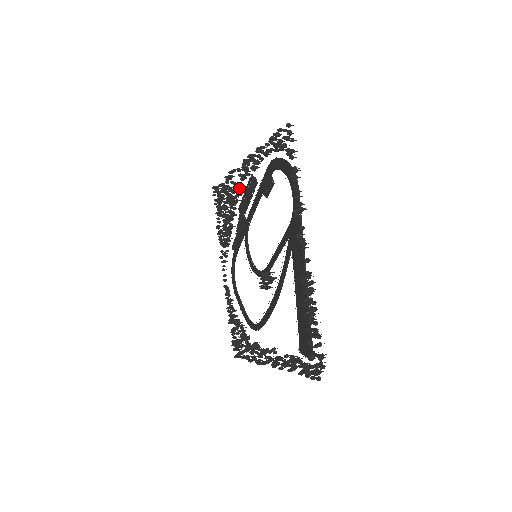
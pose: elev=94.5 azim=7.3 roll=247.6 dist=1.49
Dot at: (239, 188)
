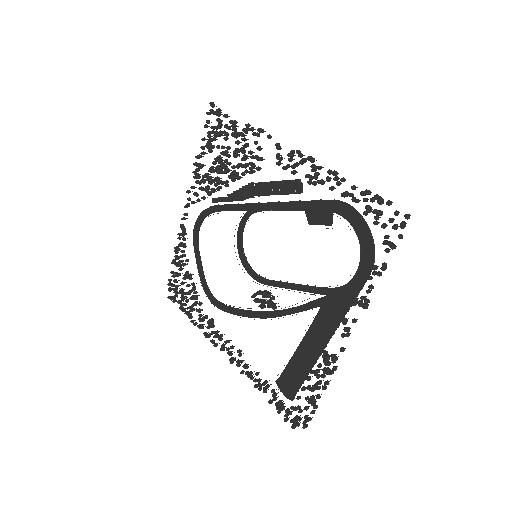
Dot at: (263, 159)
